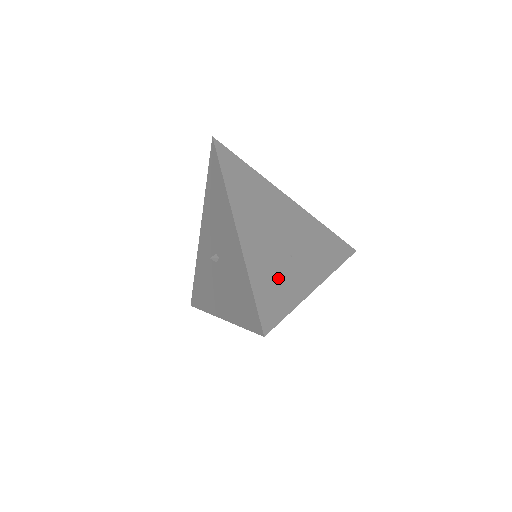
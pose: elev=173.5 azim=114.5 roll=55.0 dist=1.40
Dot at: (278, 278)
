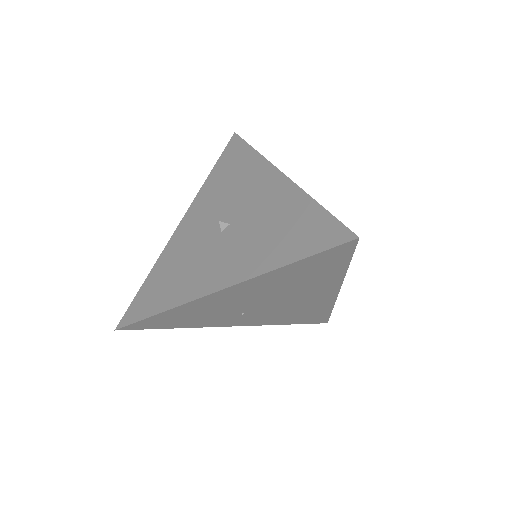
Dot at: occluded
